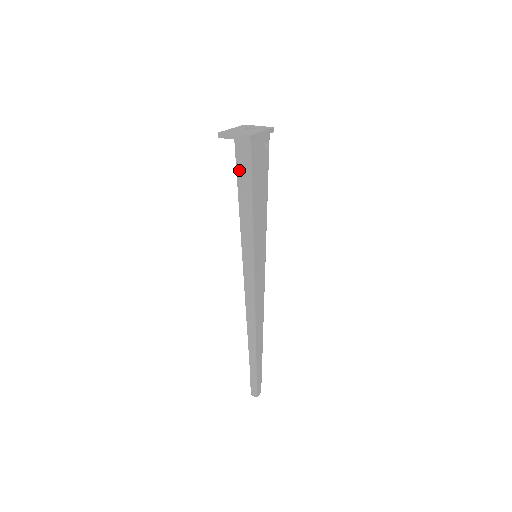
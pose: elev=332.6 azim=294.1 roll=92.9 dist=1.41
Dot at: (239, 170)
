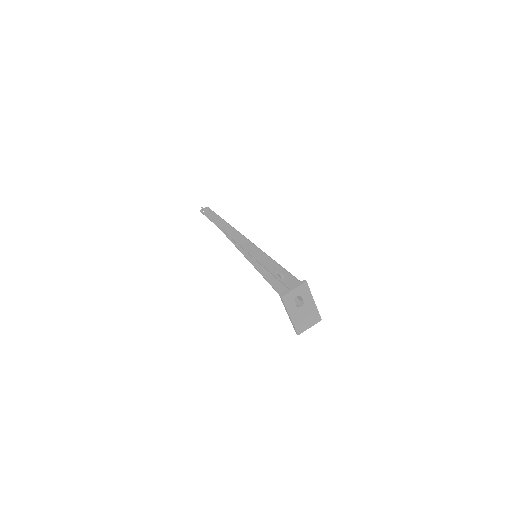
Dot at: occluded
